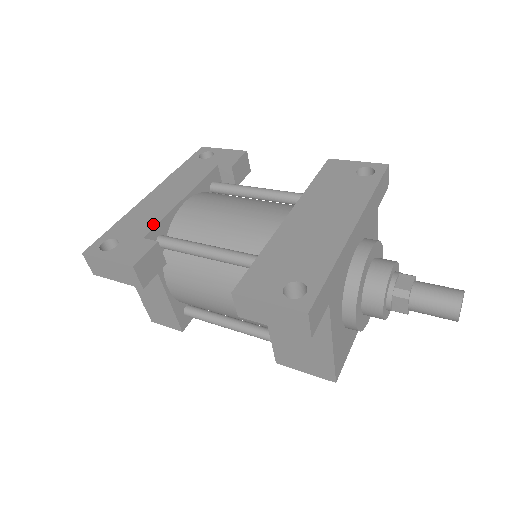
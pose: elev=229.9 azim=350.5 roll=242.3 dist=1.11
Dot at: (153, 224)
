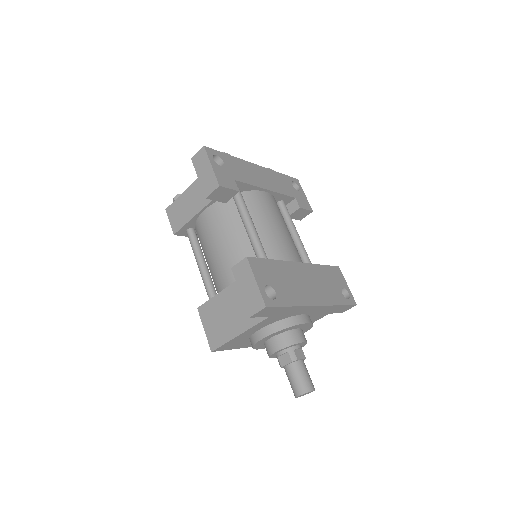
Dot at: (245, 181)
